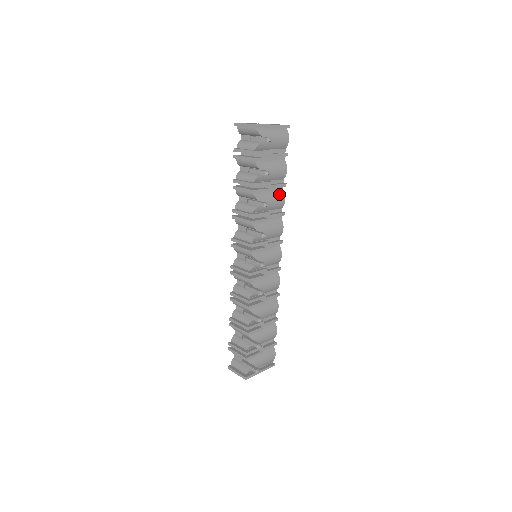
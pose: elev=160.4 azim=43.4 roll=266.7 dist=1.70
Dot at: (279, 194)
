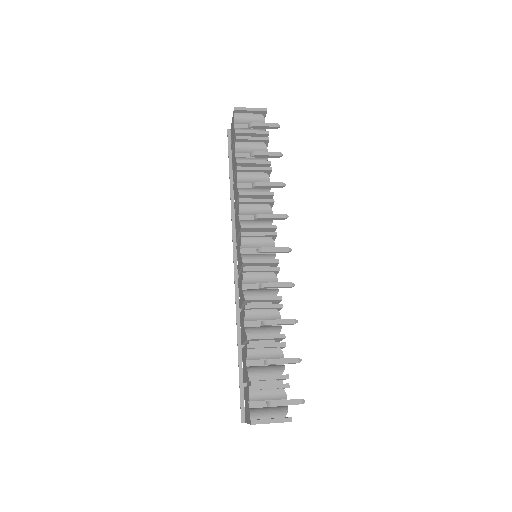
Dot at: occluded
